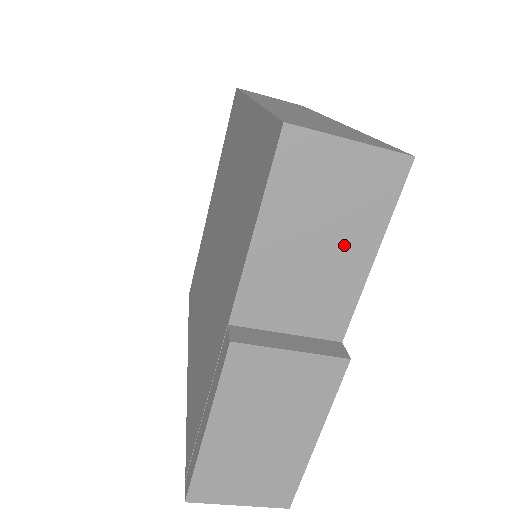
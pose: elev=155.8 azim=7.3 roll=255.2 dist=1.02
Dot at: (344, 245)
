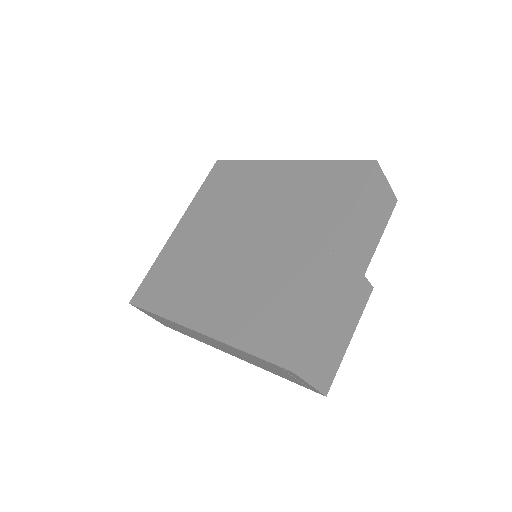
Dot at: (374, 229)
